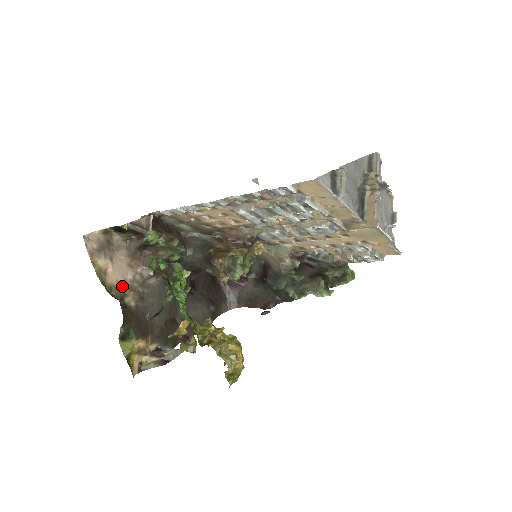
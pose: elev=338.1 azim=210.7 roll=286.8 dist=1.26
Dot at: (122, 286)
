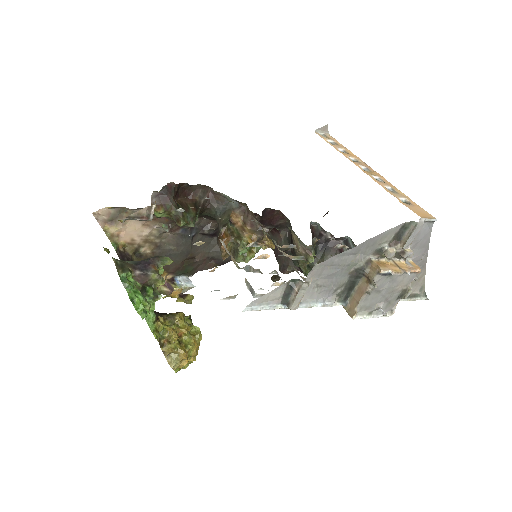
Dot at: (137, 241)
